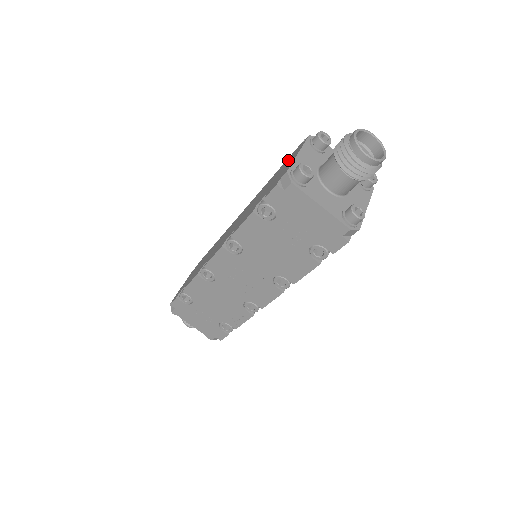
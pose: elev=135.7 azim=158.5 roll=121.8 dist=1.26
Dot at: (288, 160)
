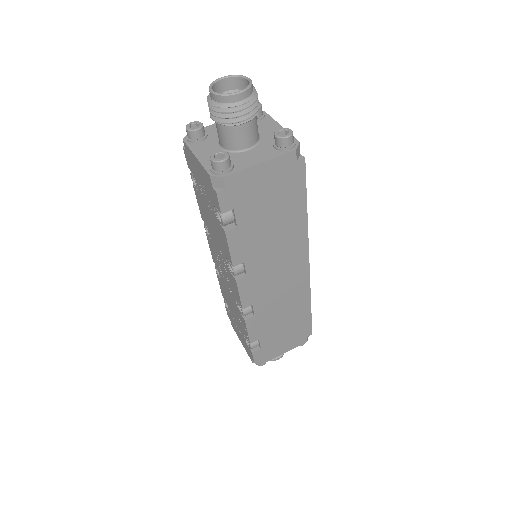
Dot at: occluded
